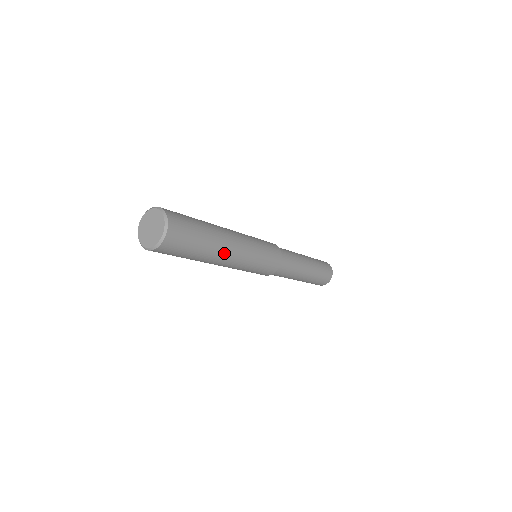
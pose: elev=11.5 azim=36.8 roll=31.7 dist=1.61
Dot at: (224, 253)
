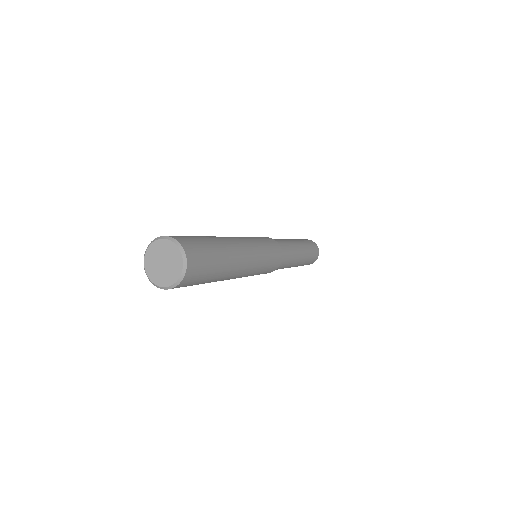
Dot at: (233, 274)
